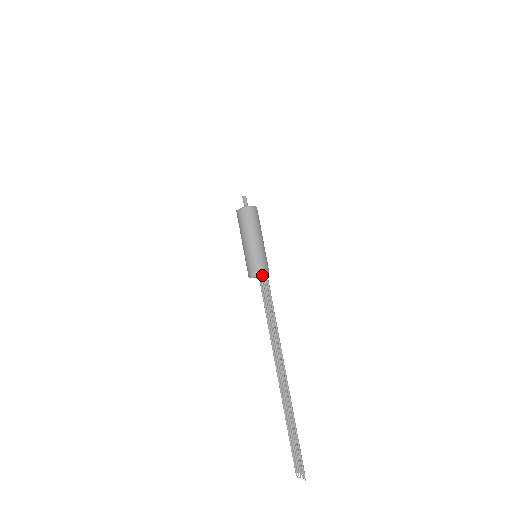
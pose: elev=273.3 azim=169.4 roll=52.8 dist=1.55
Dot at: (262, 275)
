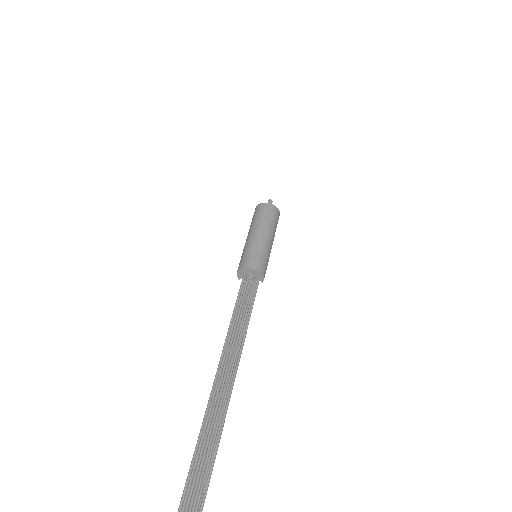
Dot at: (263, 274)
